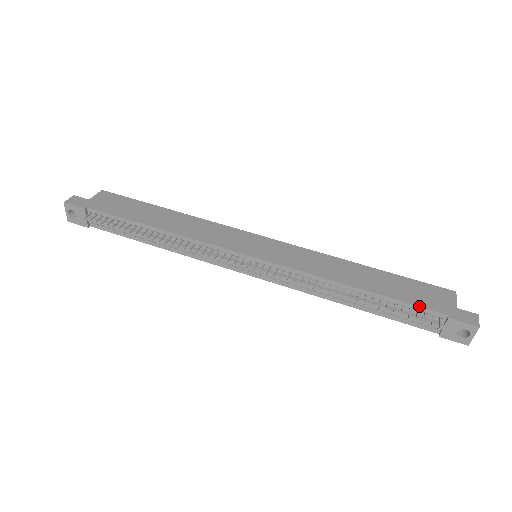
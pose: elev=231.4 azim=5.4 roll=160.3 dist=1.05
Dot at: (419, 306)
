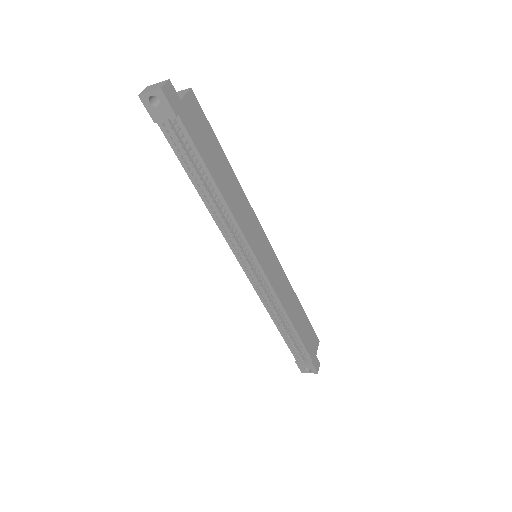
Dot at: (307, 350)
